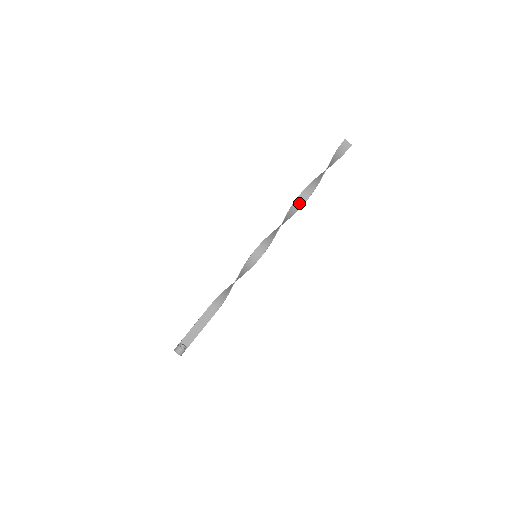
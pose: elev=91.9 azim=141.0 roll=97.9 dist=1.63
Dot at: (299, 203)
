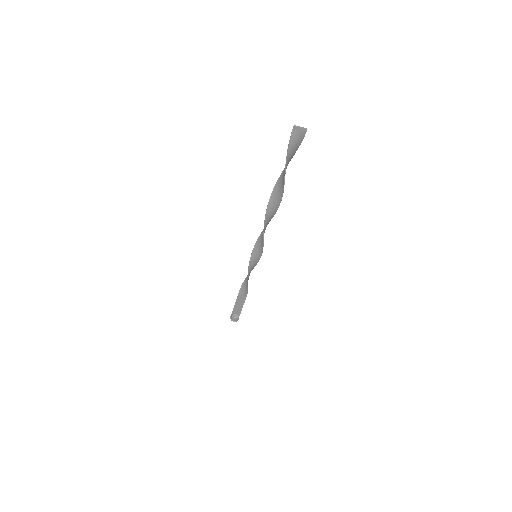
Dot at: (273, 207)
